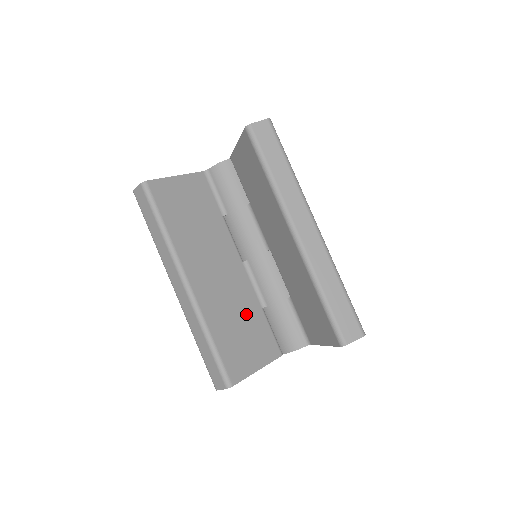
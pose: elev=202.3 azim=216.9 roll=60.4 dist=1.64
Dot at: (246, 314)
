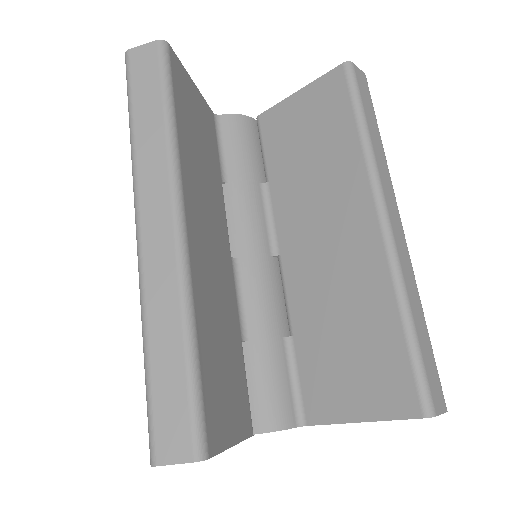
Dot at: (229, 335)
